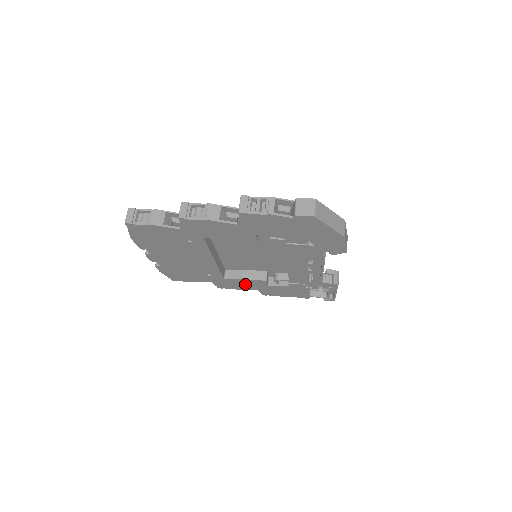
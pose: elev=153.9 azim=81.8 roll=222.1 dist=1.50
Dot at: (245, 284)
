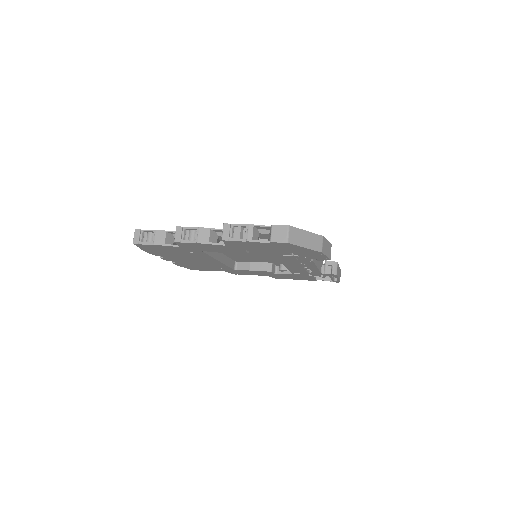
Dot at: (254, 273)
